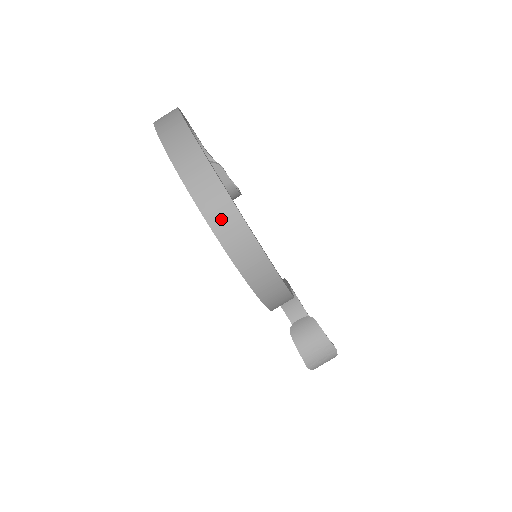
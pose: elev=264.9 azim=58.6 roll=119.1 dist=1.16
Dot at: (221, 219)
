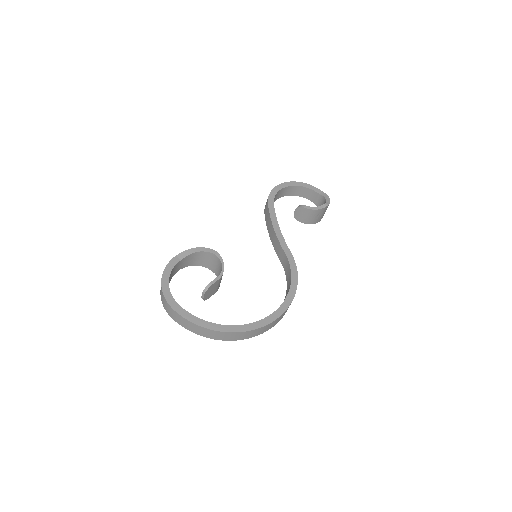
Dot at: (254, 334)
